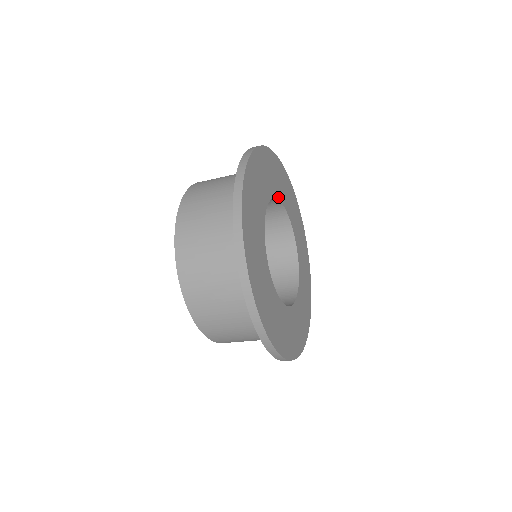
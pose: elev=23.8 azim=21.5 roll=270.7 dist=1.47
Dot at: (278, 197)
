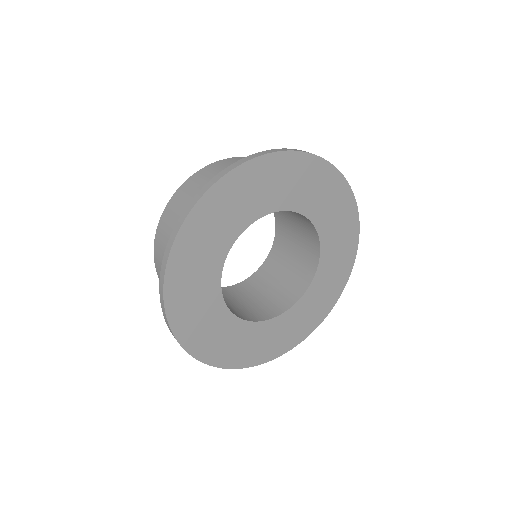
Dot at: (322, 246)
